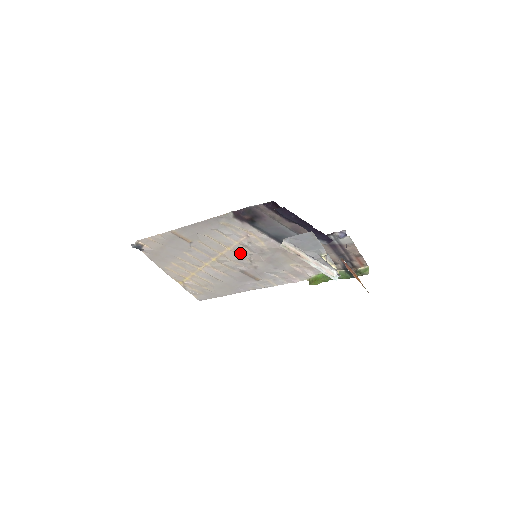
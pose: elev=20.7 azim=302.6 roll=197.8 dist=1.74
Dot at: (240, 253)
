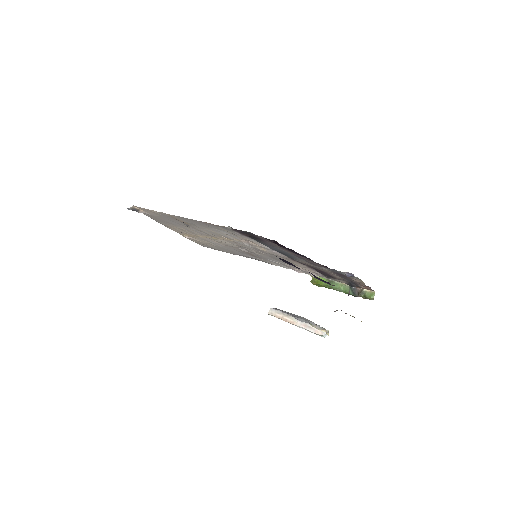
Dot at: (241, 244)
